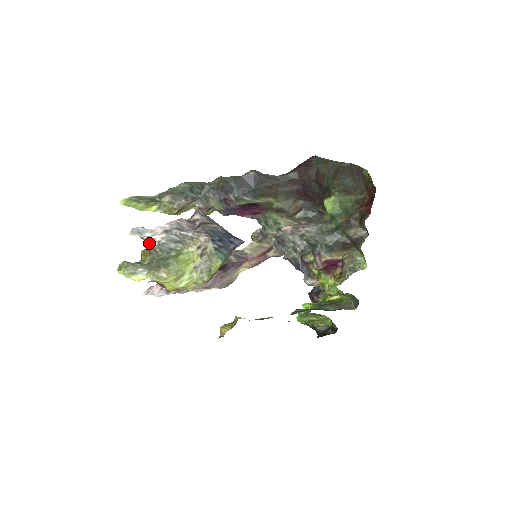
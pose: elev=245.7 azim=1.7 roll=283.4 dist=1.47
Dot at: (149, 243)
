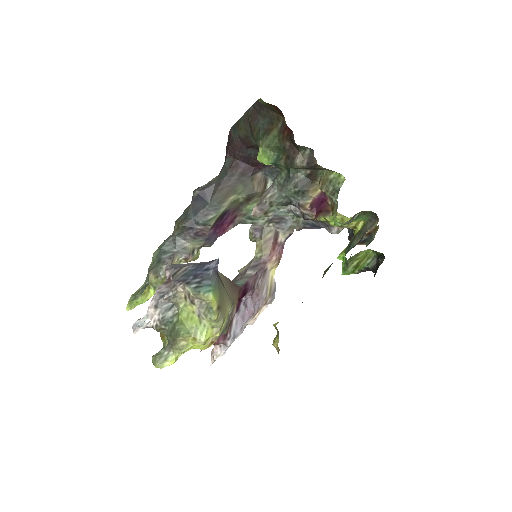
Dot at: (153, 327)
